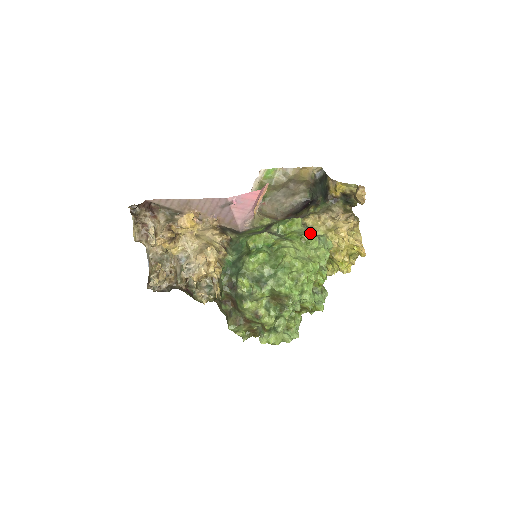
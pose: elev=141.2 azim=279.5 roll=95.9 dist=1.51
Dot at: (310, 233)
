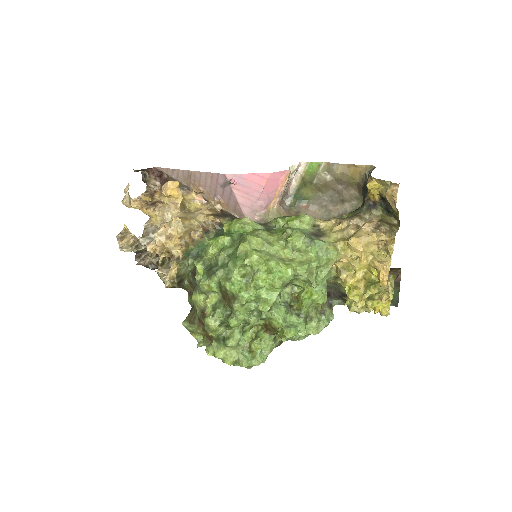
Dot at: (310, 234)
